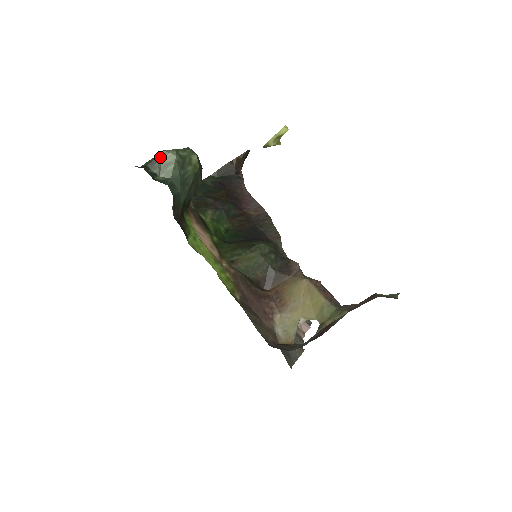
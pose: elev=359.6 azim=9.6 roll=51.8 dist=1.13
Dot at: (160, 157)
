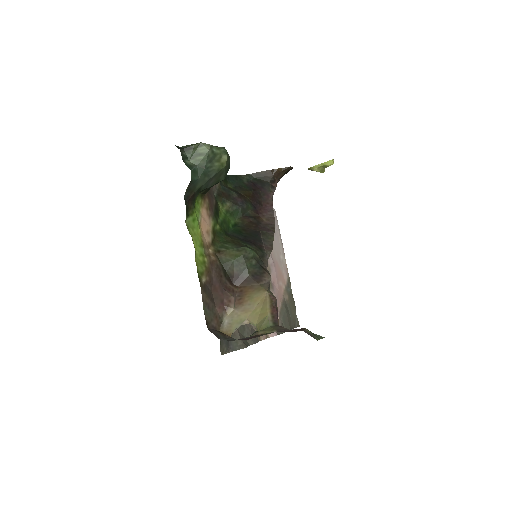
Dot at: (196, 146)
